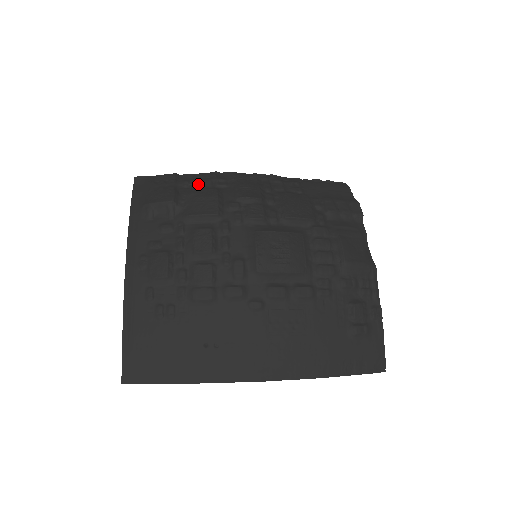
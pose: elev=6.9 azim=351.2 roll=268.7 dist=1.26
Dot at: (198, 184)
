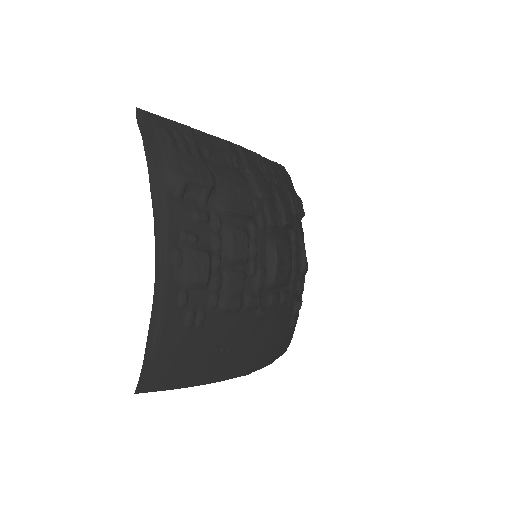
Dot at: (220, 158)
